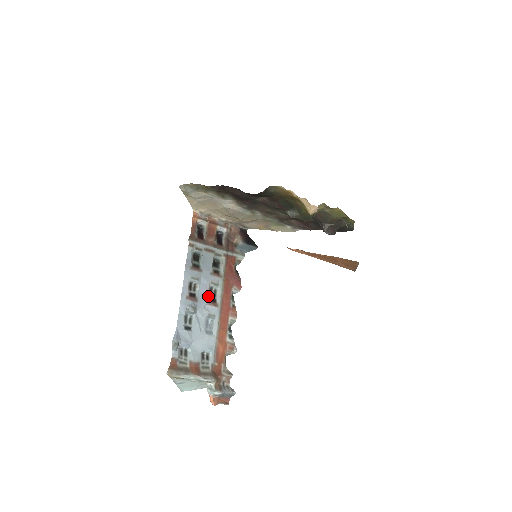
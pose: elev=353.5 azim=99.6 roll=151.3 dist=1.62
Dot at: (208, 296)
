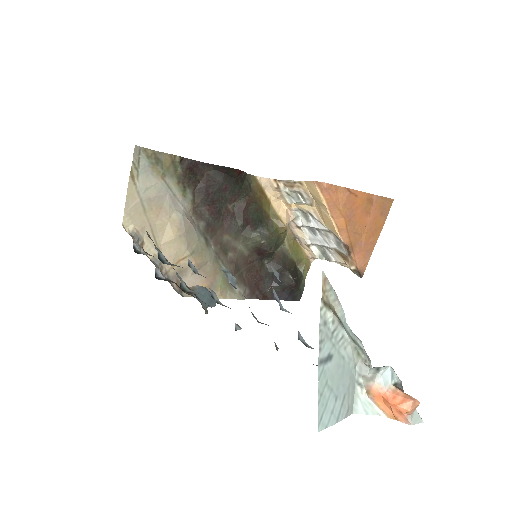
Dot at: occluded
